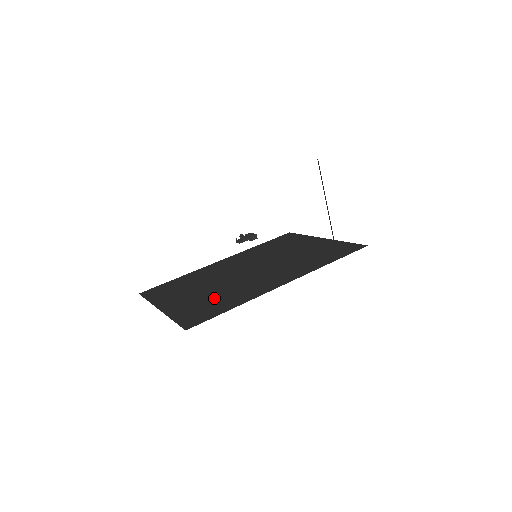
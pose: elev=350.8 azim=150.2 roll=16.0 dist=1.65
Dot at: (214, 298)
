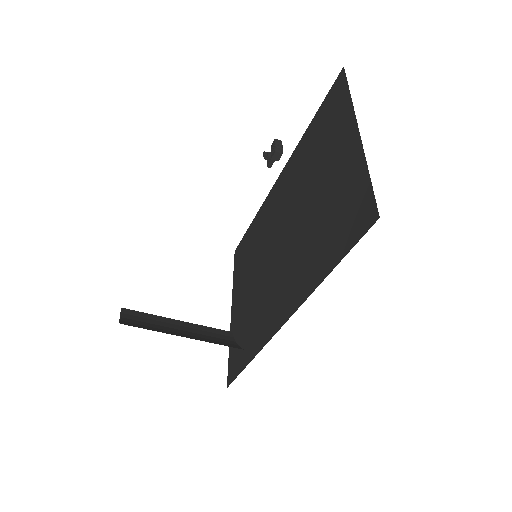
Dot at: (249, 317)
